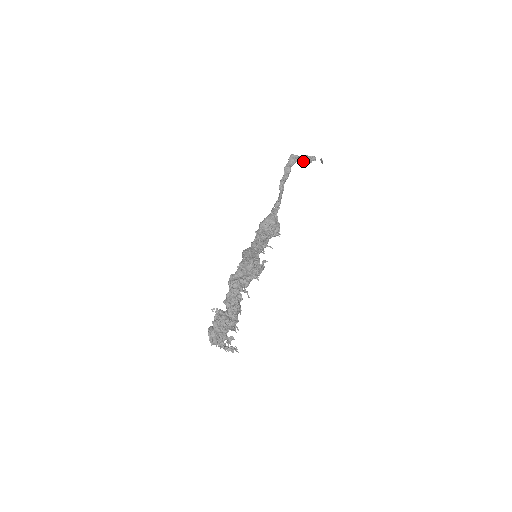
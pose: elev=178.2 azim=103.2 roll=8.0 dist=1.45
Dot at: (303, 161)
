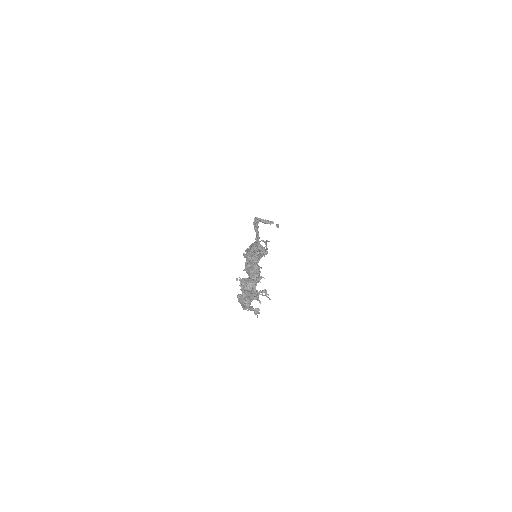
Dot at: (265, 223)
